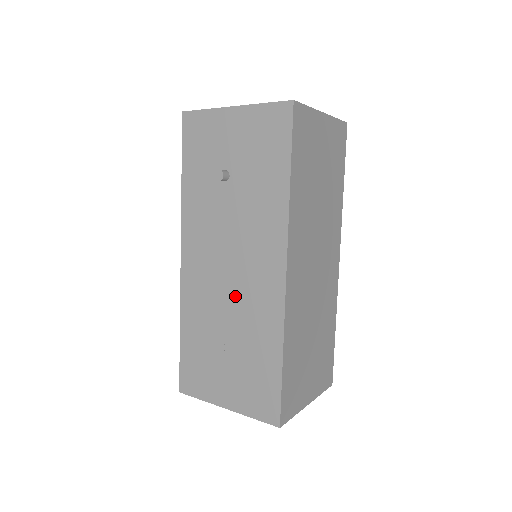
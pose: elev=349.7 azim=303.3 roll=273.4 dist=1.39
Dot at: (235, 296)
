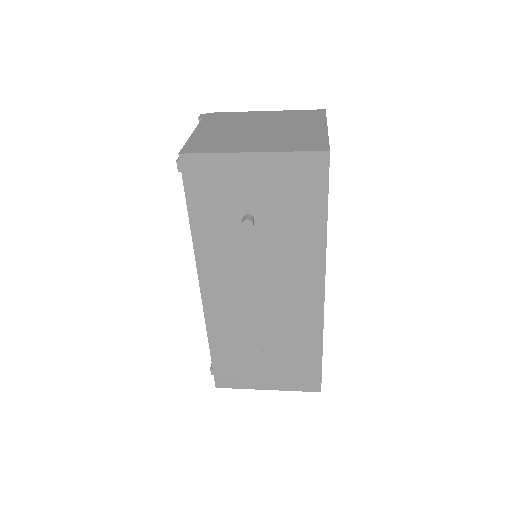
Dot at: (270, 316)
